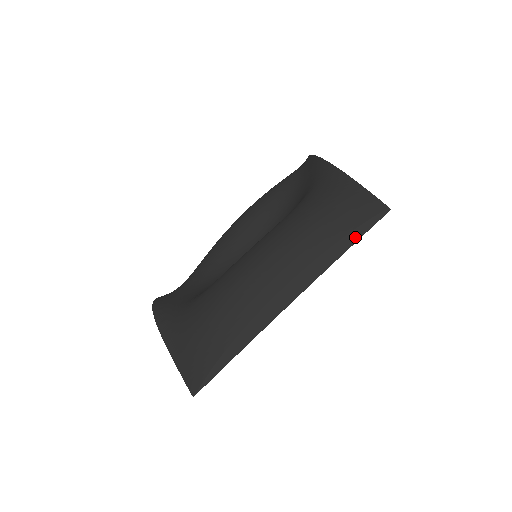
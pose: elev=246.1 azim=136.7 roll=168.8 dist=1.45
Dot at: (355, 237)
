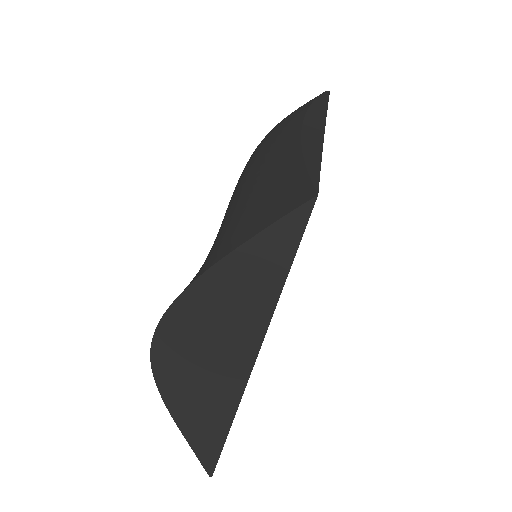
Dot at: (324, 100)
